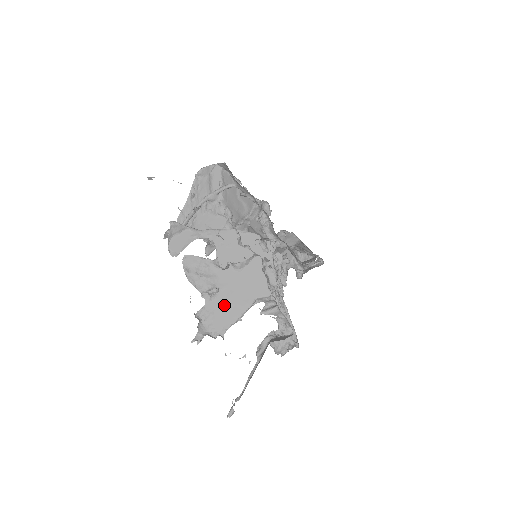
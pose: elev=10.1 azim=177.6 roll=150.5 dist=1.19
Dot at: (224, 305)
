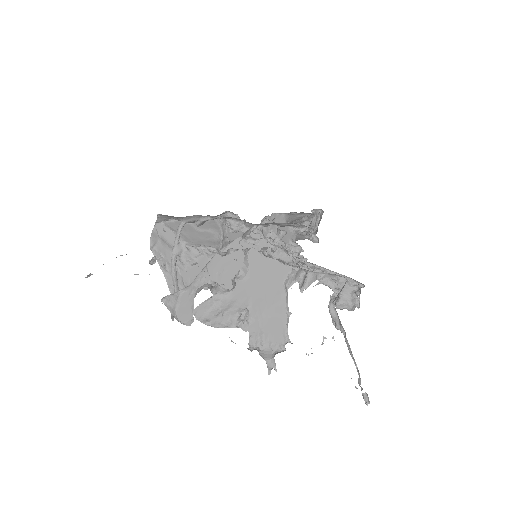
Dot at: (264, 316)
